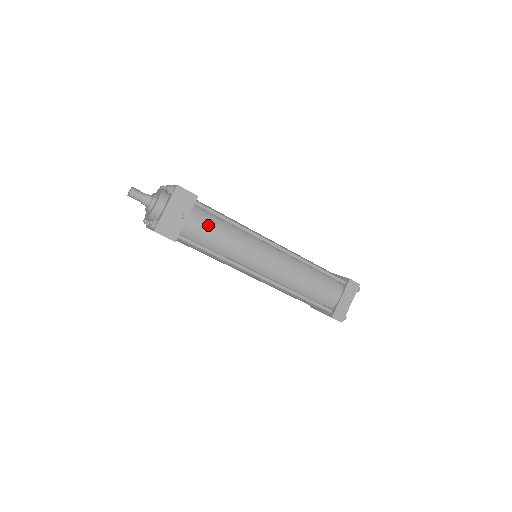
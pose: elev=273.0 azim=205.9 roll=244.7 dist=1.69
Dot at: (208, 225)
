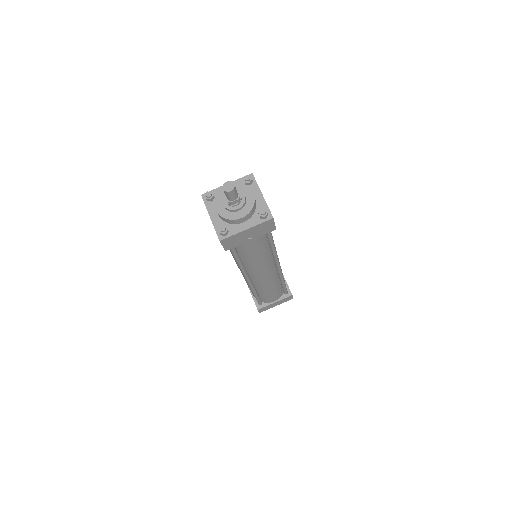
Dot at: (258, 246)
